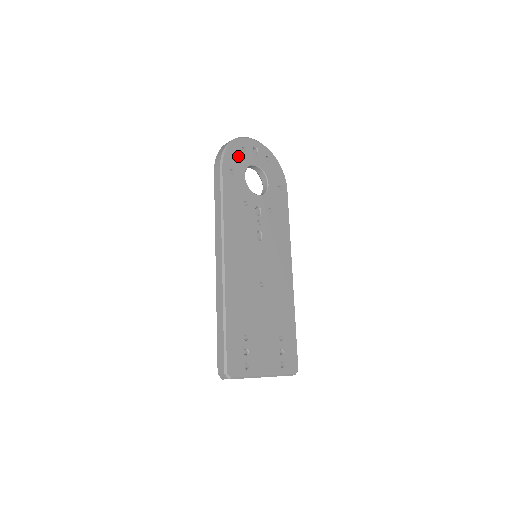
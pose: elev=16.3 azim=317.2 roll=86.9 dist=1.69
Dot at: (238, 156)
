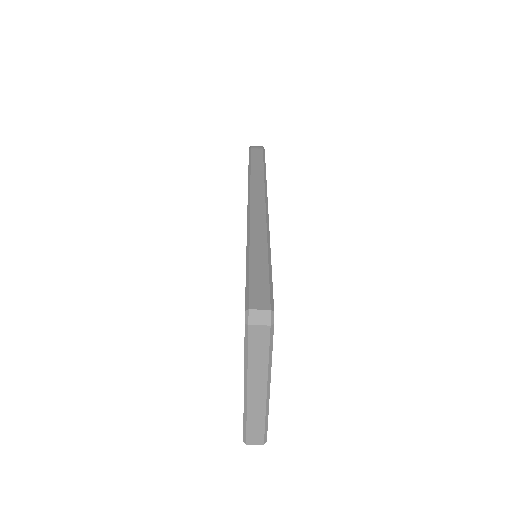
Dot at: occluded
